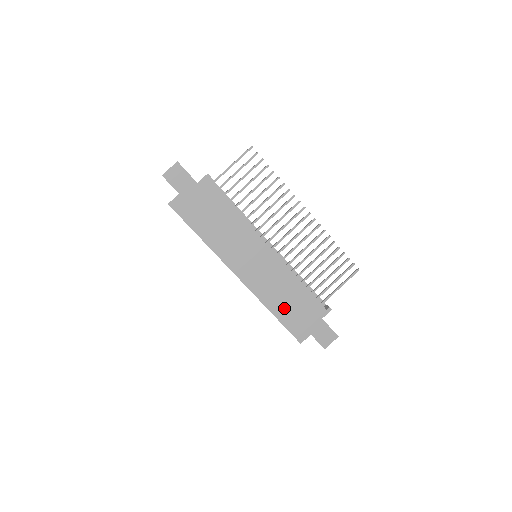
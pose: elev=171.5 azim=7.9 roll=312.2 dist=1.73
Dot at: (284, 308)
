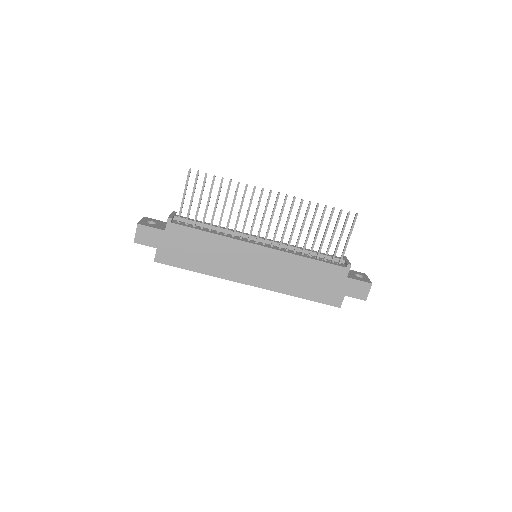
Dot at: (306, 287)
